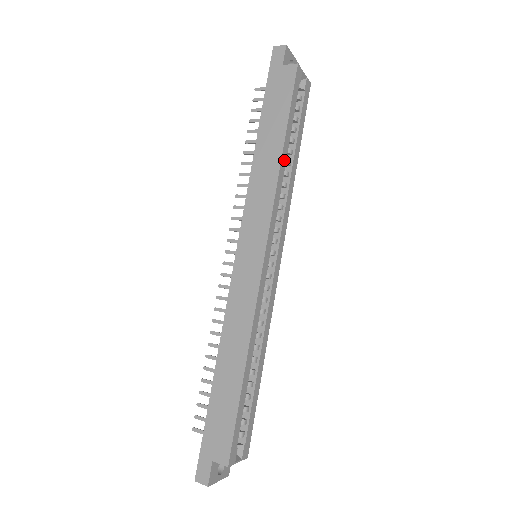
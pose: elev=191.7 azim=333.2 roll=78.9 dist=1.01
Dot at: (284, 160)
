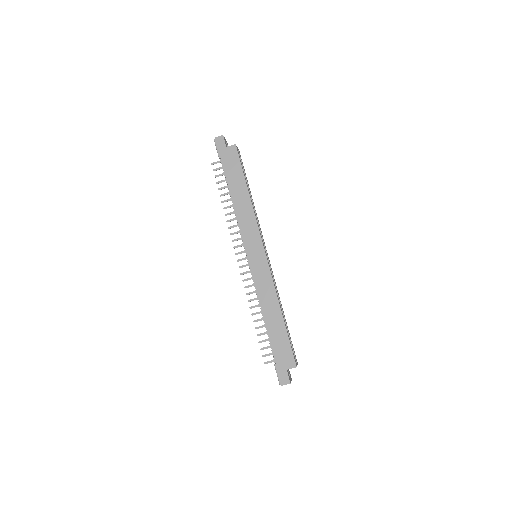
Dot at: occluded
